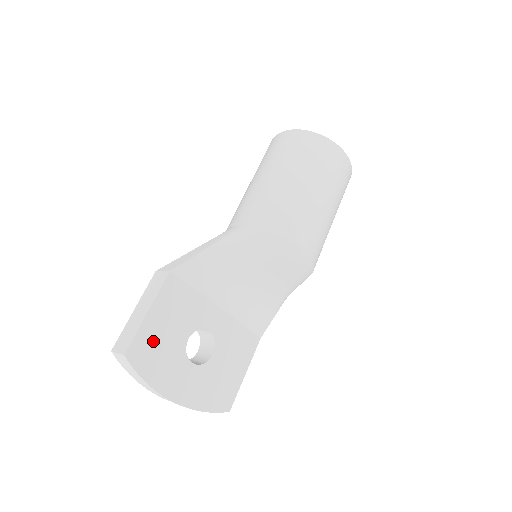
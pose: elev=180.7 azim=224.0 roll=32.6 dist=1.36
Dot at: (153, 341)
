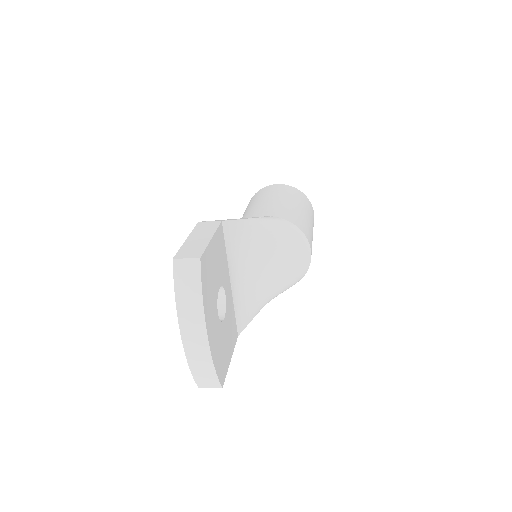
Dot at: (210, 266)
